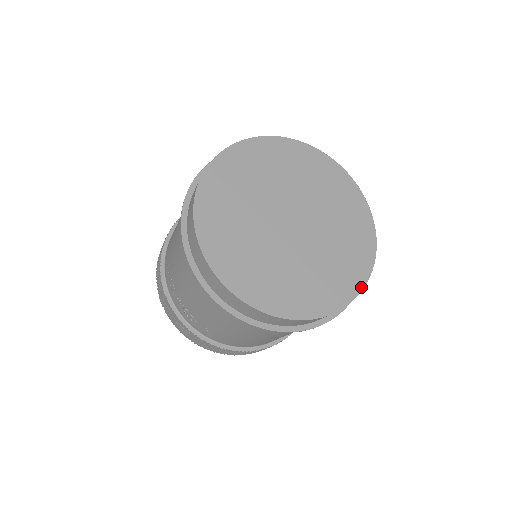
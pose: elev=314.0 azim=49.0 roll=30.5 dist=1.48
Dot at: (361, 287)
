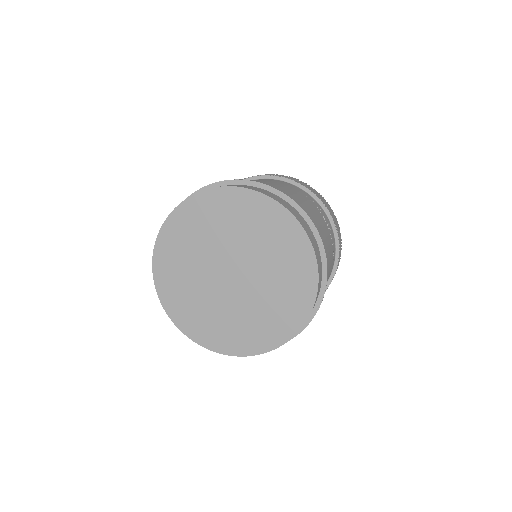
Dot at: (315, 265)
